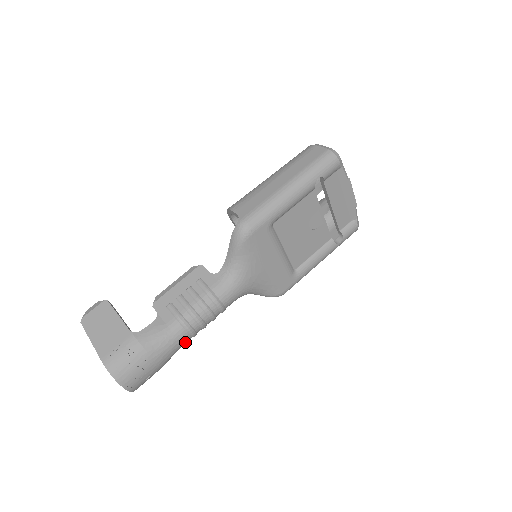
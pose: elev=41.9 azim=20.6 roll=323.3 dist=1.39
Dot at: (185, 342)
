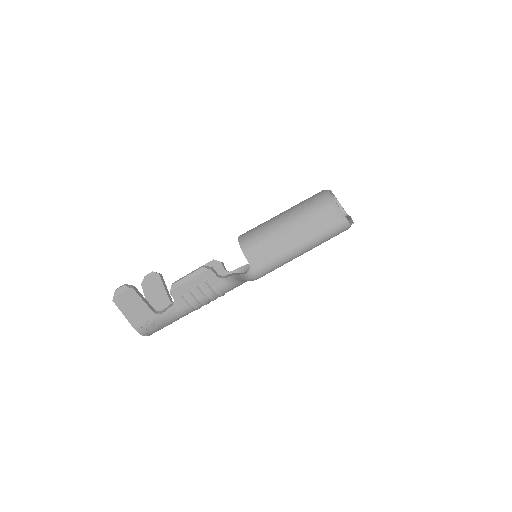
Dot at: occluded
